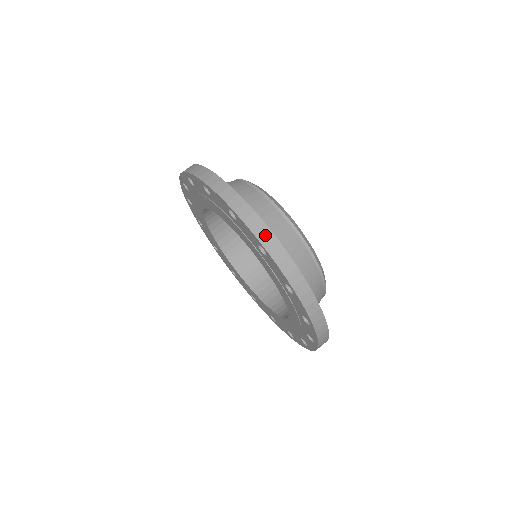
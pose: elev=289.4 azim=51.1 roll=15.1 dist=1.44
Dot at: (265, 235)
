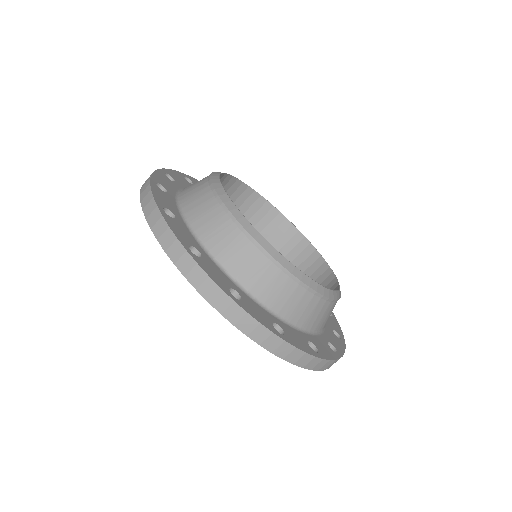
Dot at: occluded
